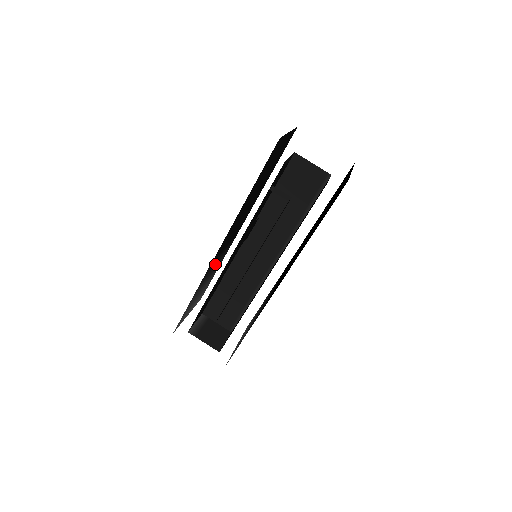
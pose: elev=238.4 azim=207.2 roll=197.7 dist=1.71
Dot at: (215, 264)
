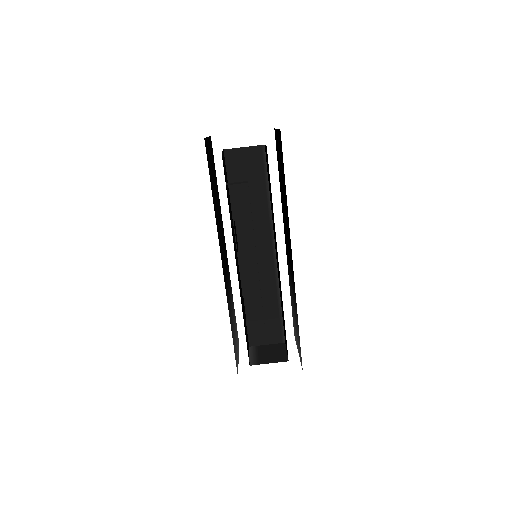
Dot at: occluded
